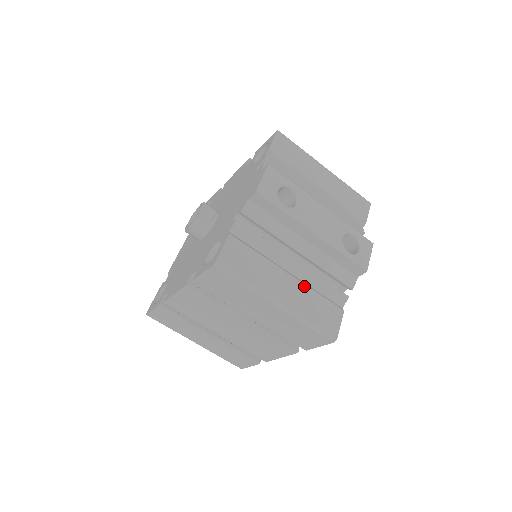
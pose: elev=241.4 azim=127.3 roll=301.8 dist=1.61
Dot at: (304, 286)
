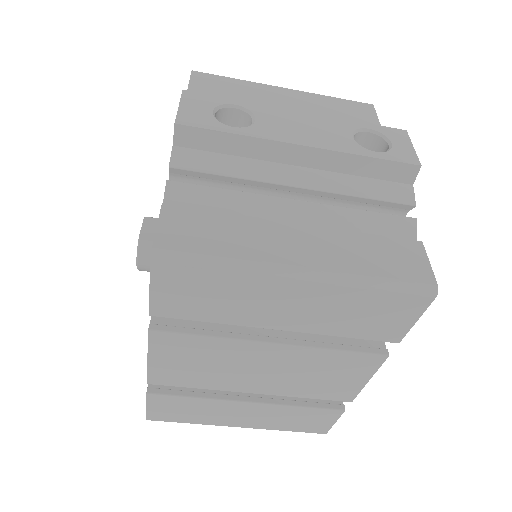
Dot at: (332, 231)
